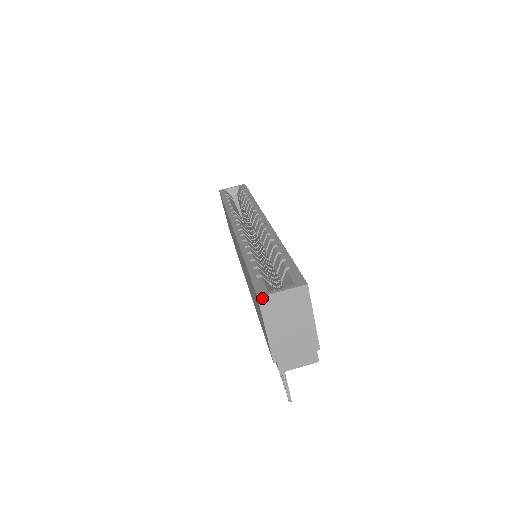
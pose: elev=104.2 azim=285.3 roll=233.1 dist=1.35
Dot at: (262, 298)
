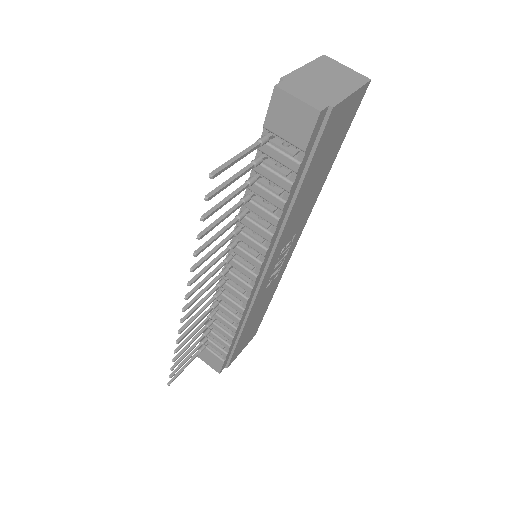
Dot at: (327, 57)
